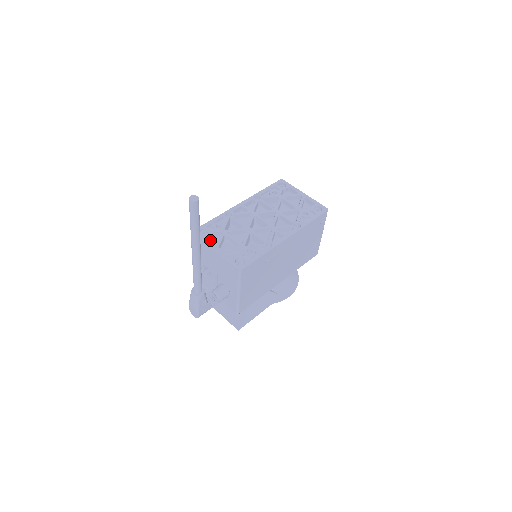
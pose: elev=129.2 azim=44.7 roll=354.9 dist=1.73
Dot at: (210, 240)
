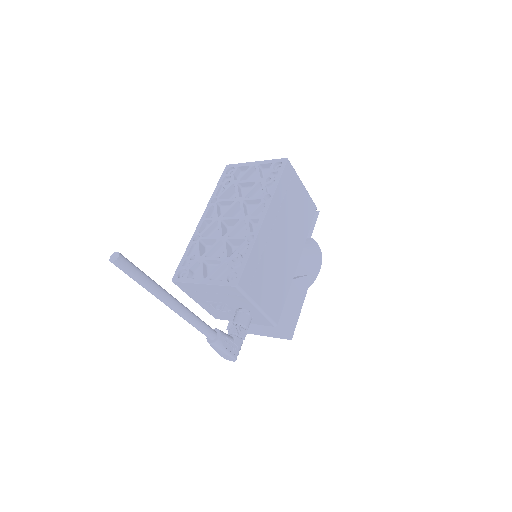
Dot at: (194, 277)
